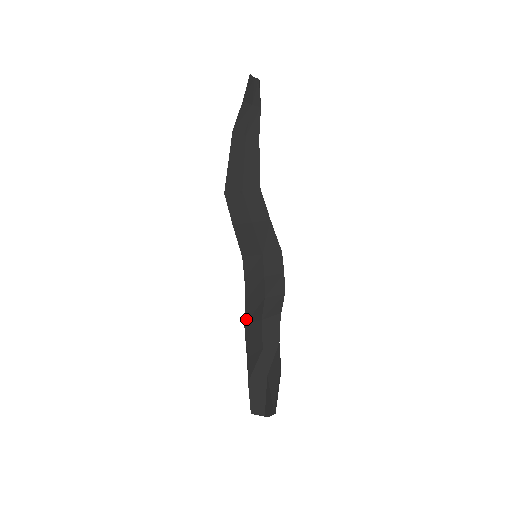
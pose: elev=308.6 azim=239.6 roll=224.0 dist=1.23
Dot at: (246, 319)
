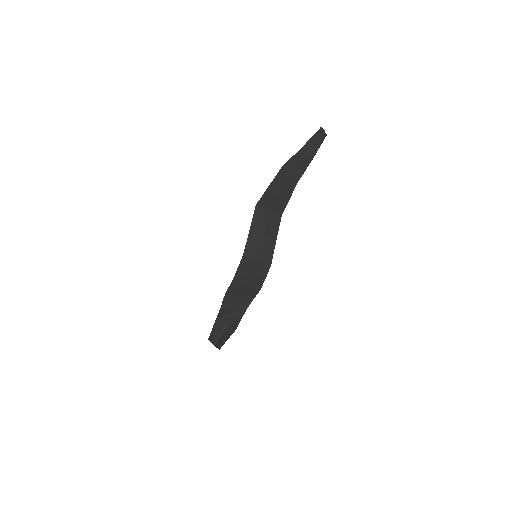
Dot at: (229, 290)
